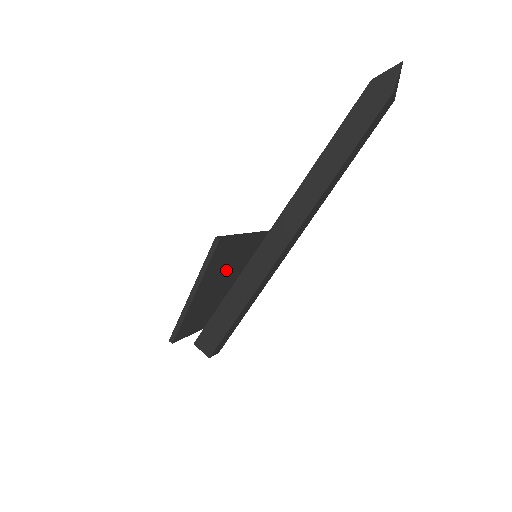
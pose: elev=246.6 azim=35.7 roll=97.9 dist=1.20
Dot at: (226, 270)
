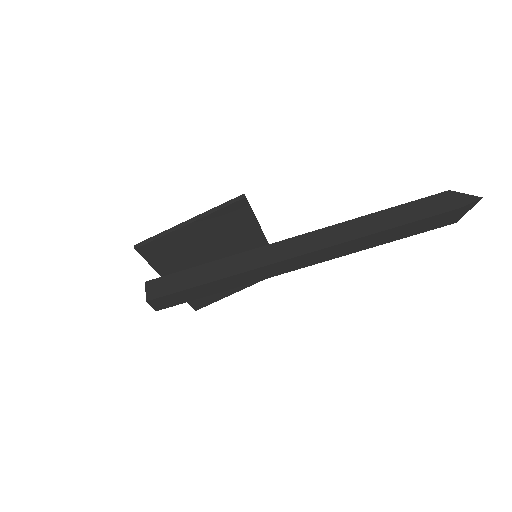
Dot at: (225, 242)
